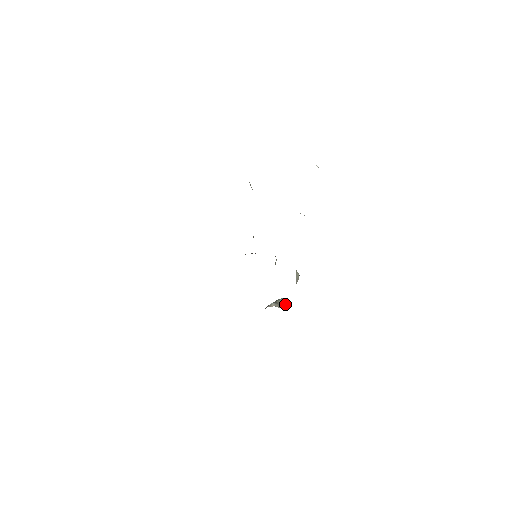
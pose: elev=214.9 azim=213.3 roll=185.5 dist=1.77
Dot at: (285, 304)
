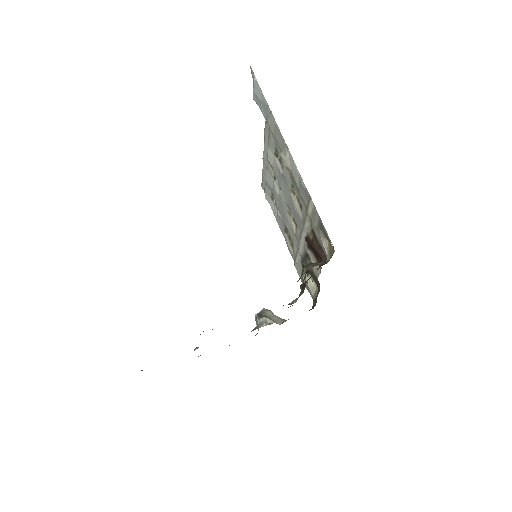
Dot at: (279, 318)
